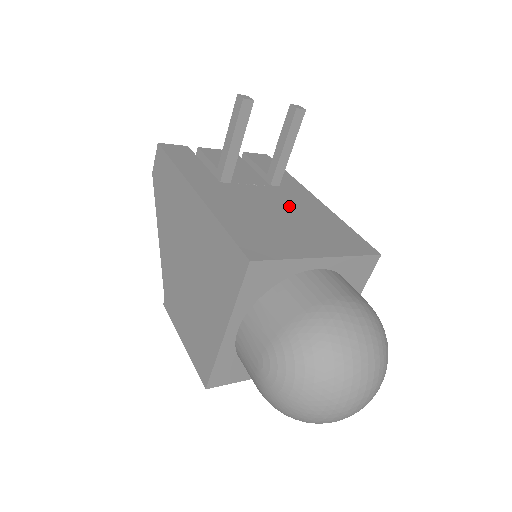
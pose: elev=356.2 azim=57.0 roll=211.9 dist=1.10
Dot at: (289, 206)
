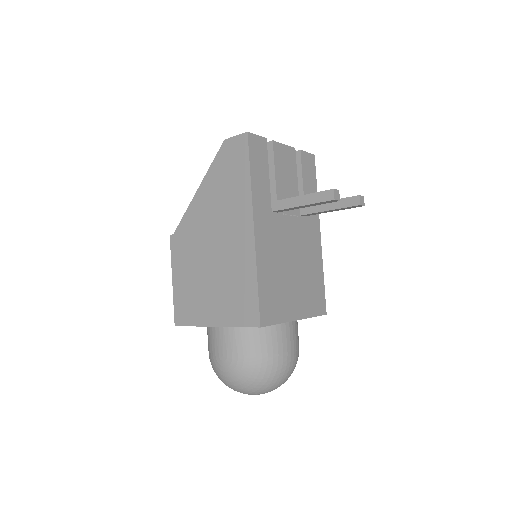
Dot at: (301, 250)
